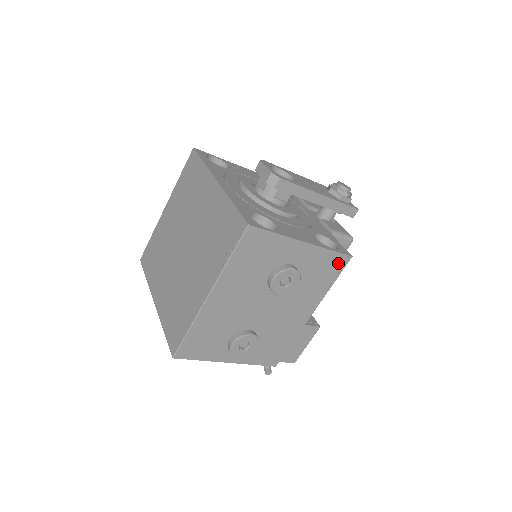
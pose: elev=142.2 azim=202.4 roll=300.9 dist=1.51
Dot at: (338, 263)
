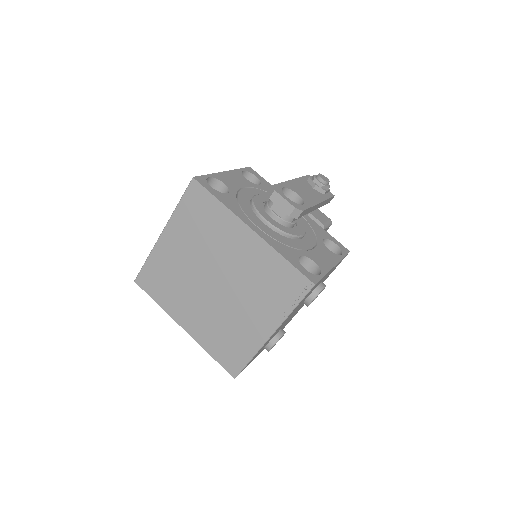
Dot at: occluded
